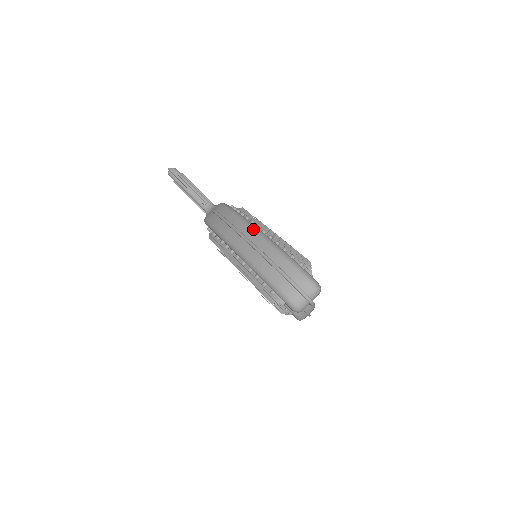
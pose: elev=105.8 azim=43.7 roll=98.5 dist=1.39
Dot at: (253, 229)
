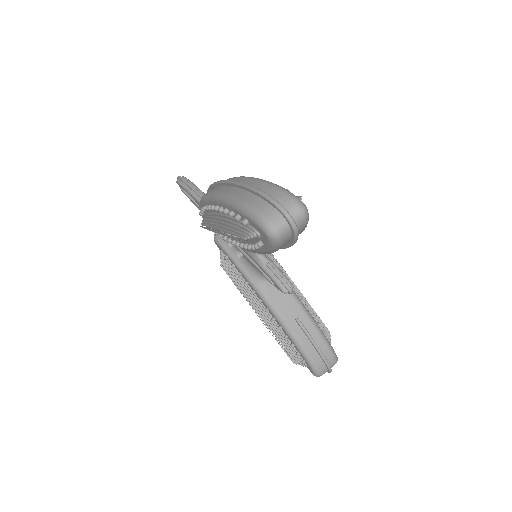
Dot at: occluded
